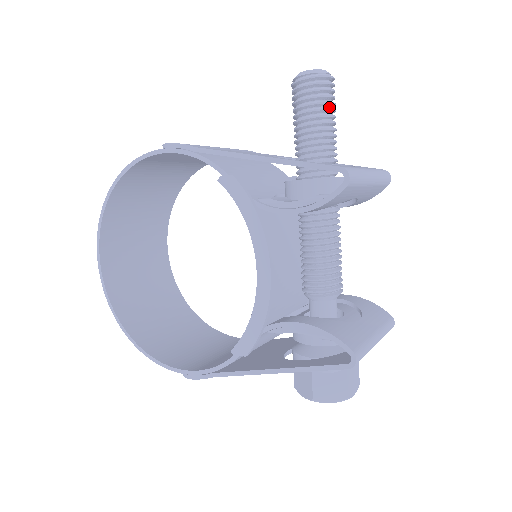
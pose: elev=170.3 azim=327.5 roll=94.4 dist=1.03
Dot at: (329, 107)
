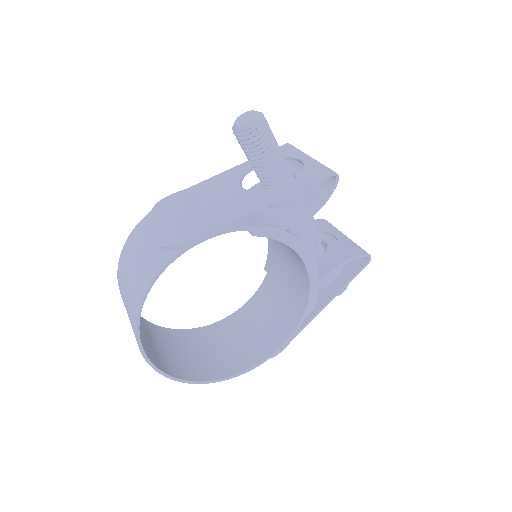
Dot at: occluded
